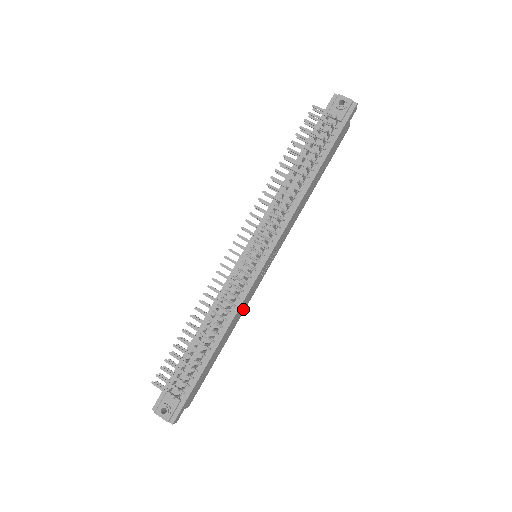
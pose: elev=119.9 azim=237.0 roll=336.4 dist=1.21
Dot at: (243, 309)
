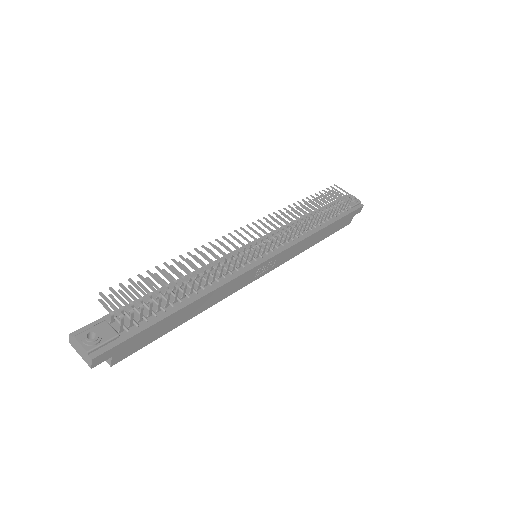
Dot at: (225, 295)
